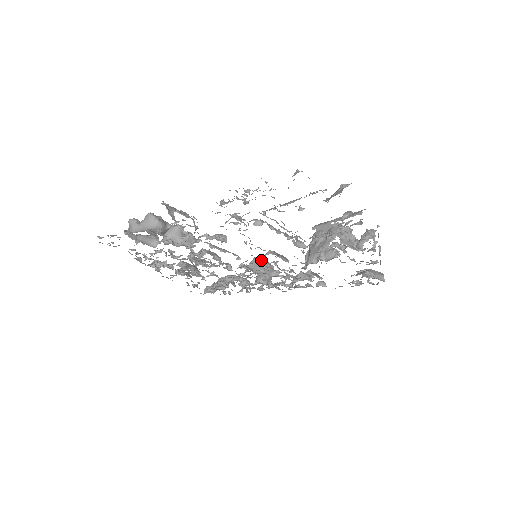
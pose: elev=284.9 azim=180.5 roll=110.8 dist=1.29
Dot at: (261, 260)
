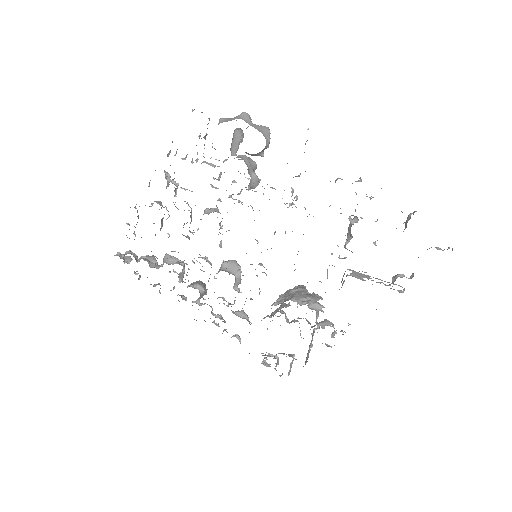
Dot at: (240, 267)
